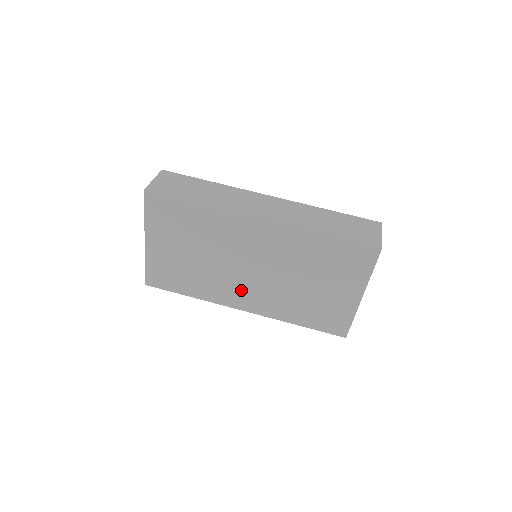
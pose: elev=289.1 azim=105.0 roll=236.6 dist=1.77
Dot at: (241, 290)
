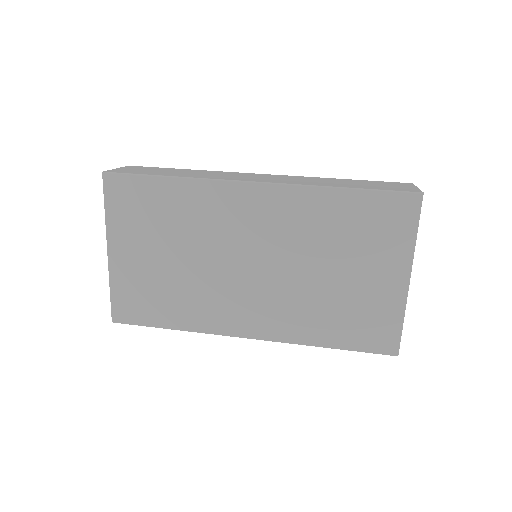
Dot at: (241, 303)
